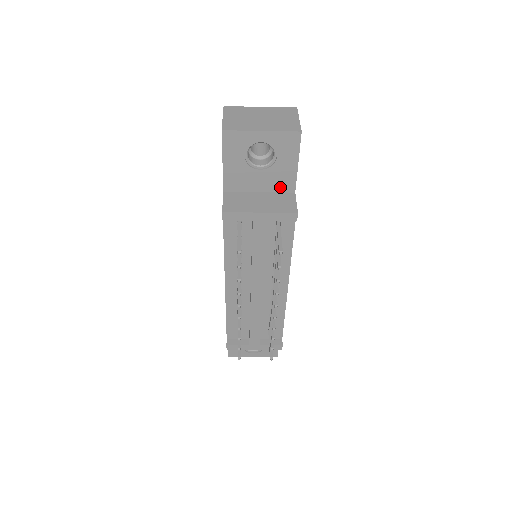
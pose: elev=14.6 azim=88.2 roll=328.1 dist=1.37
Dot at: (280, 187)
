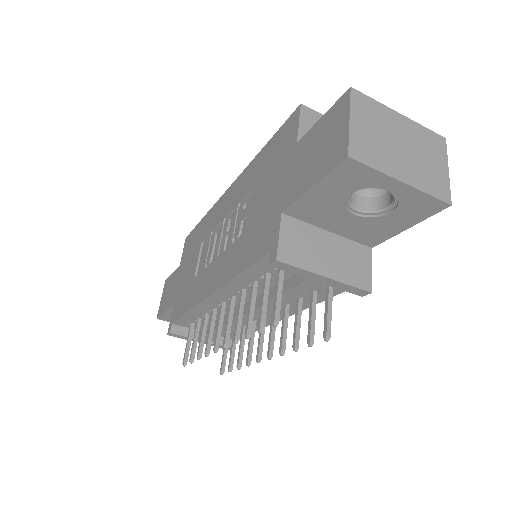
Dot at: (360, 237)
